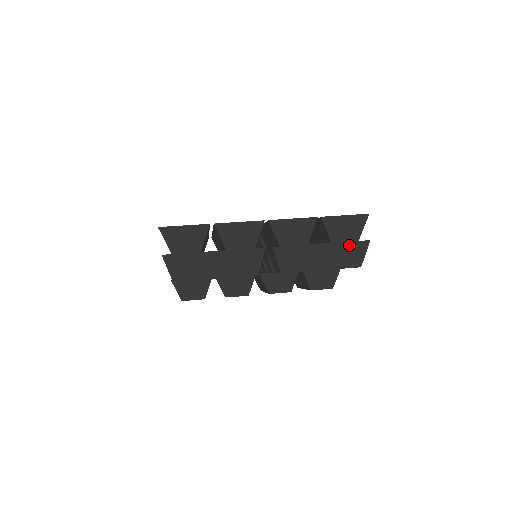
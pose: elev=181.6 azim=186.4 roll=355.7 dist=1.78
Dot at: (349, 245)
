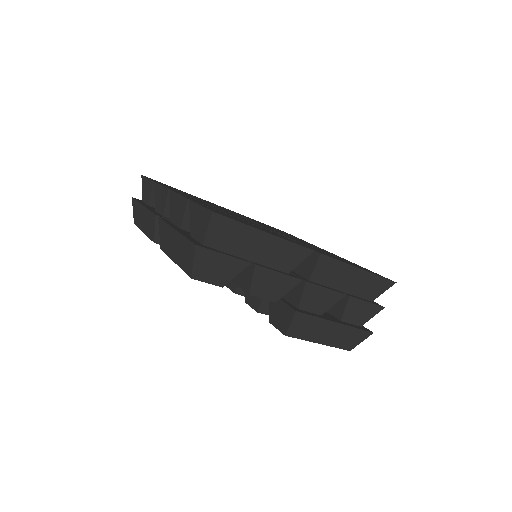
Dot at: (186, 242)
